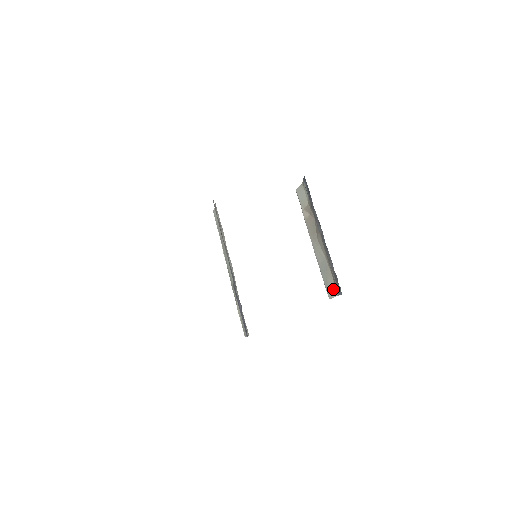
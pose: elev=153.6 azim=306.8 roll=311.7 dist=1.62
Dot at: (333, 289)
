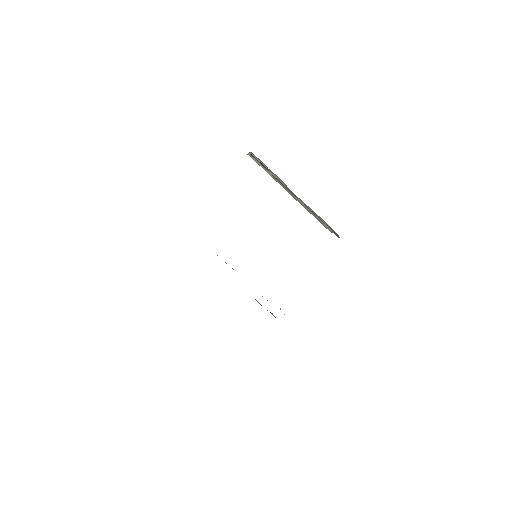
Dot at: occluded
